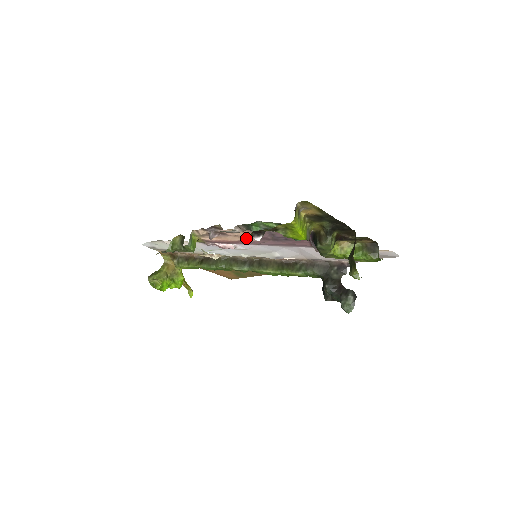
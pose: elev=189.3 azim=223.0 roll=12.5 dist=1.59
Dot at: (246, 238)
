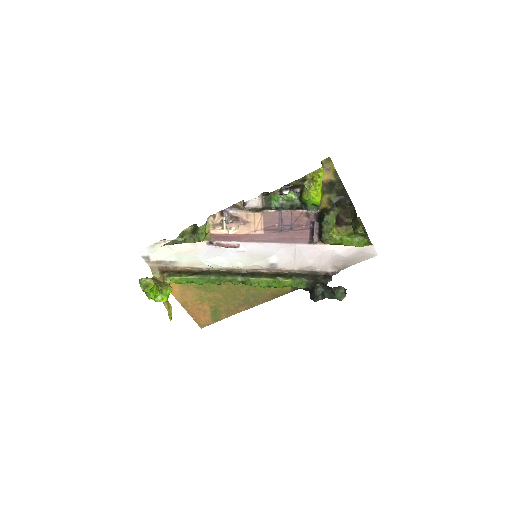
Dot at: (255, 229)
